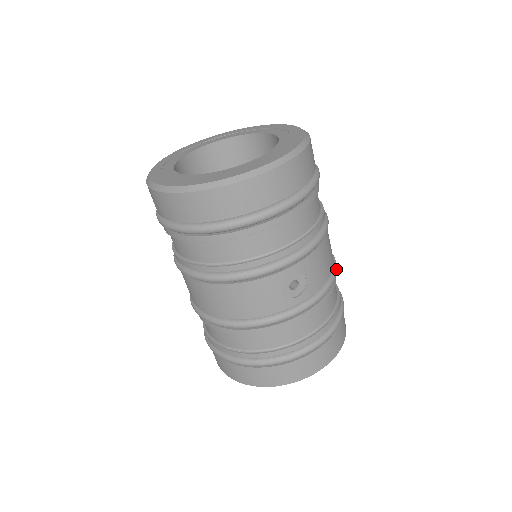
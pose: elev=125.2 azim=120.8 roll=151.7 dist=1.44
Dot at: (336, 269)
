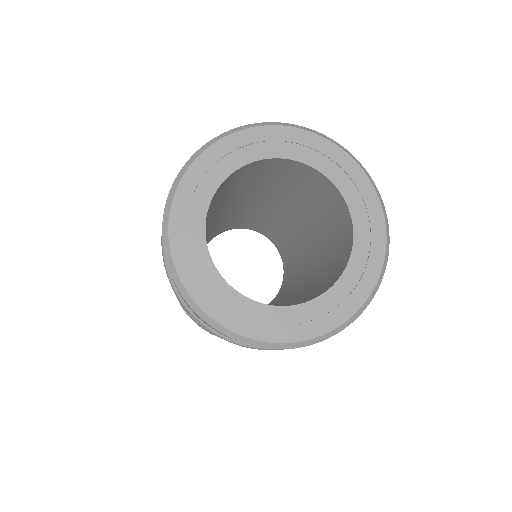
Dot at: occluded
